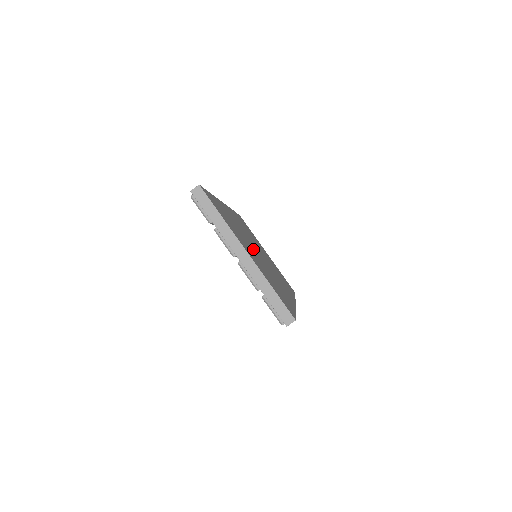
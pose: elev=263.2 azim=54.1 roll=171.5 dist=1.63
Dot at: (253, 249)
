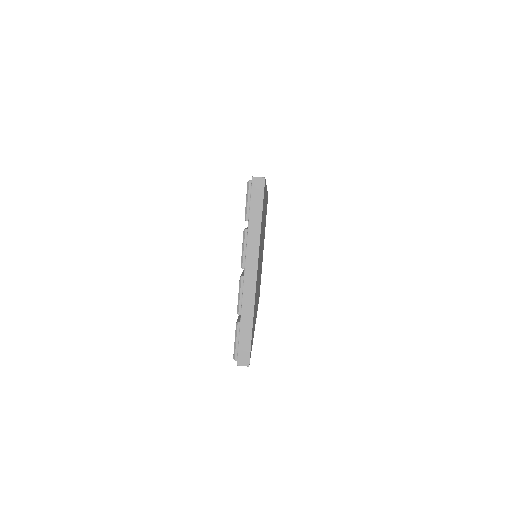
Dot at: (260, 257)
